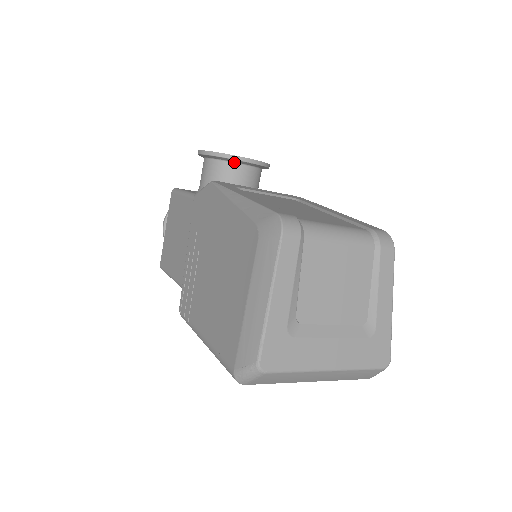
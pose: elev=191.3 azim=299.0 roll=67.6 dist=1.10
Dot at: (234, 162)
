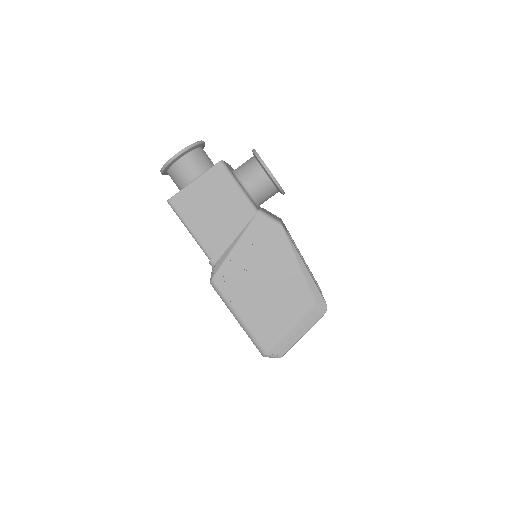
Dot at: (278, 190)
